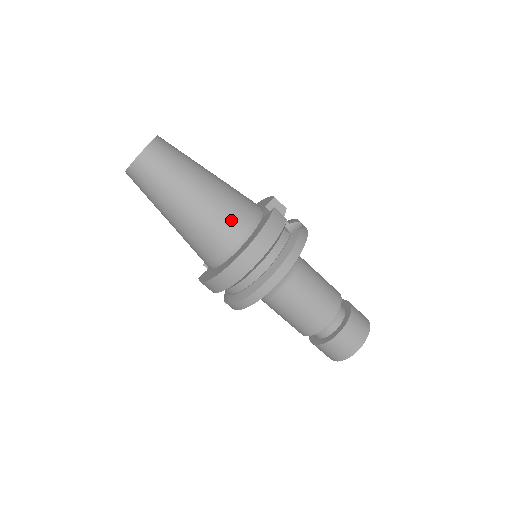
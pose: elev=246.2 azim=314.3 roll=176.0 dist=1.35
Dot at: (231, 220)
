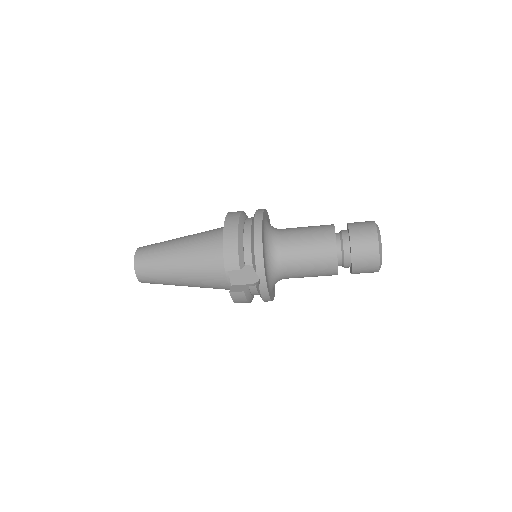
Dot at: occluded
